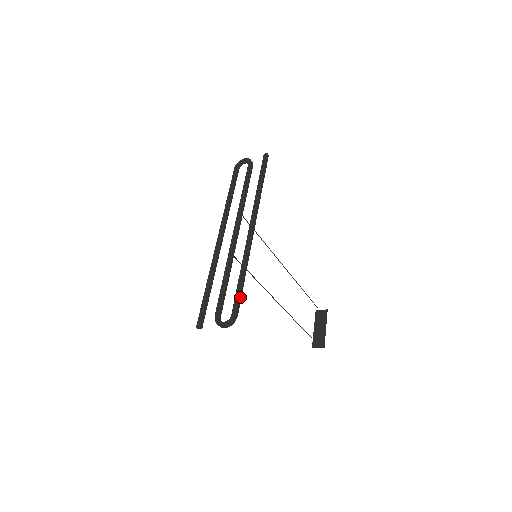
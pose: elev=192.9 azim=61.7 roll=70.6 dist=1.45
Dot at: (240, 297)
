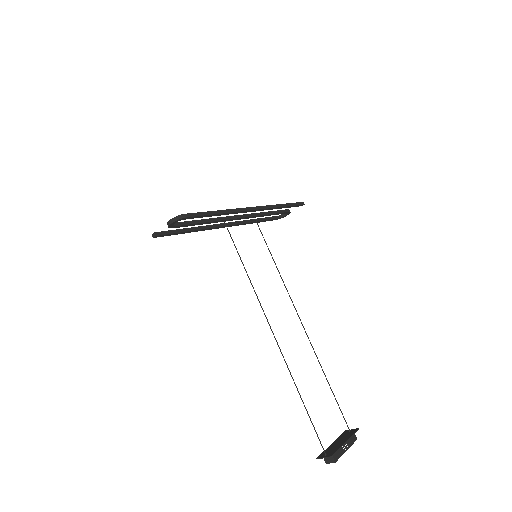
Dot at: (201, 214)
